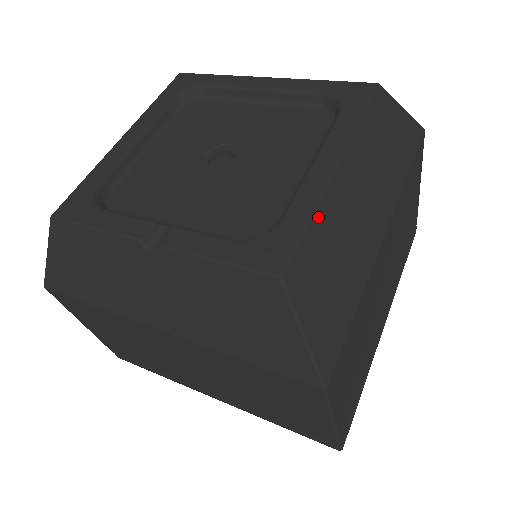
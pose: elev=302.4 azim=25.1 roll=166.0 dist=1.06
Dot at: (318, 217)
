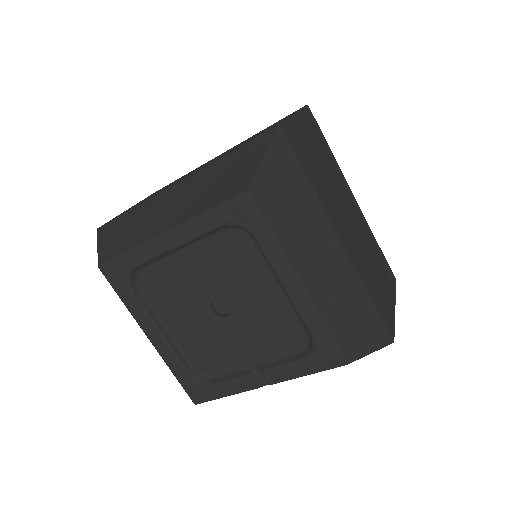
Dot at: (325, 318)
